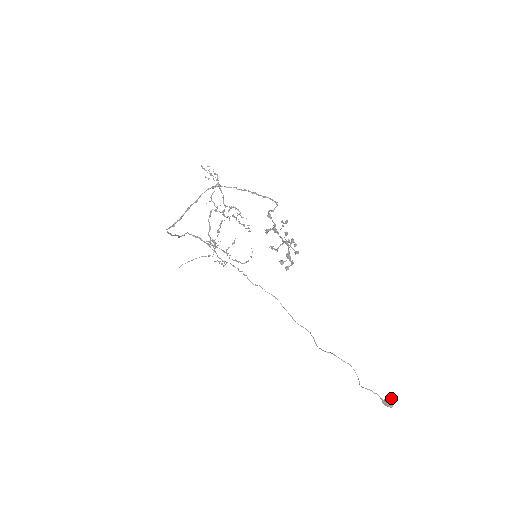
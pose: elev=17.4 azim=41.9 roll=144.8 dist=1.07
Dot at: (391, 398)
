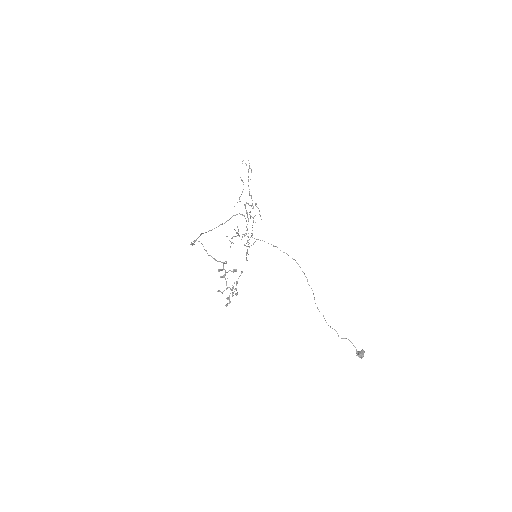
Dot at: (361, 354)
